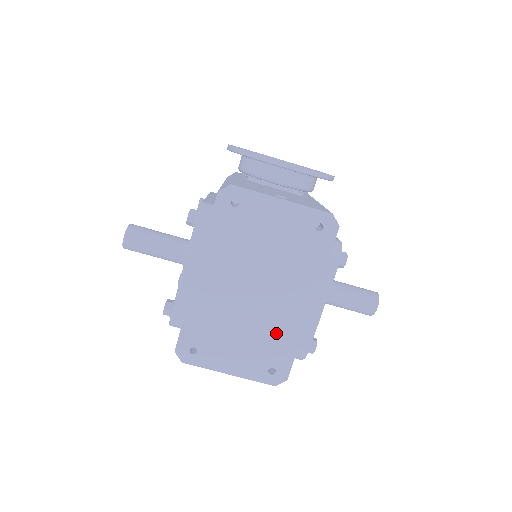
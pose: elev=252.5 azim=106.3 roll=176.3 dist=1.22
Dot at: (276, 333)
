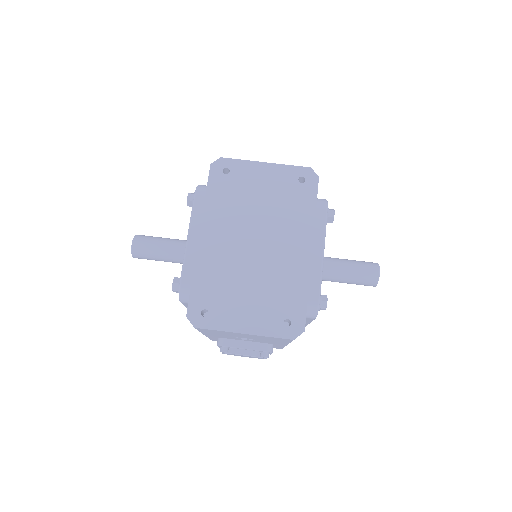
Dot at: (283, 282)
